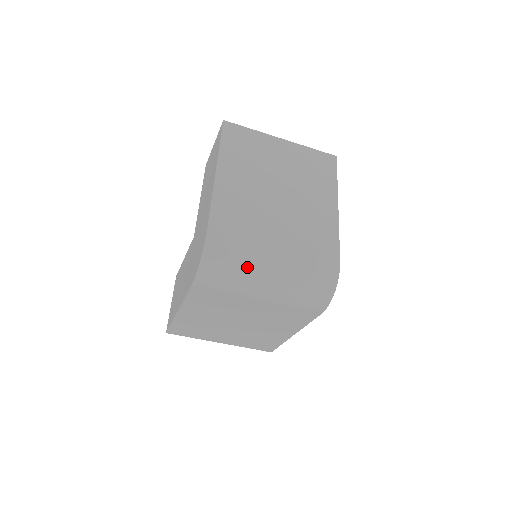
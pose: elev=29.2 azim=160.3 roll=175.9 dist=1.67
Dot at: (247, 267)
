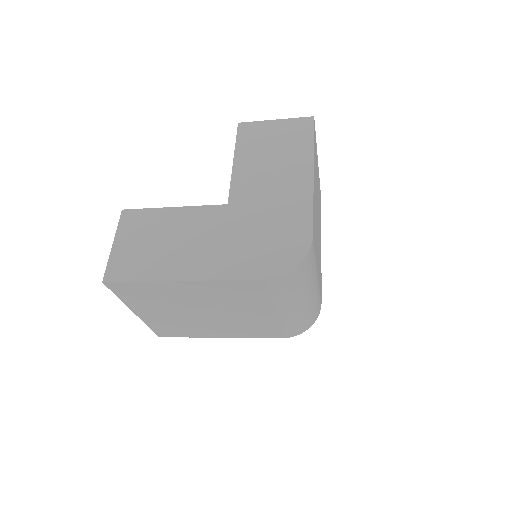
Dot at: (306, 286)
